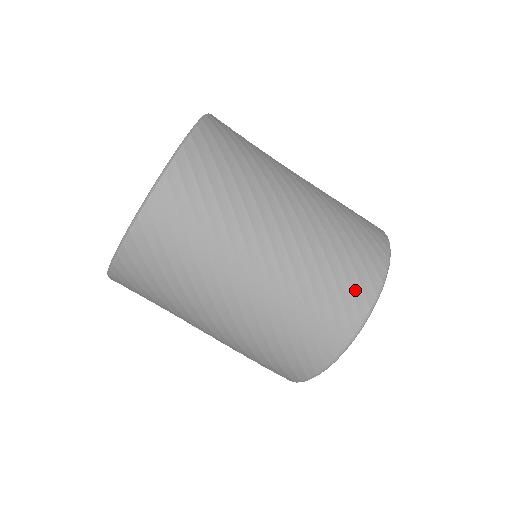
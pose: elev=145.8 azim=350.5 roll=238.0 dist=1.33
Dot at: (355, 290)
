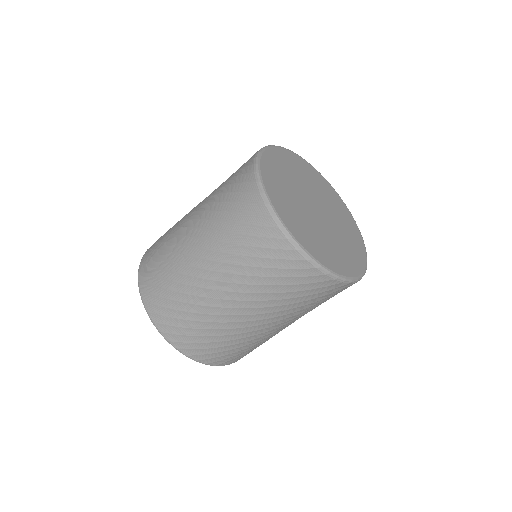
Dot at: occluded
